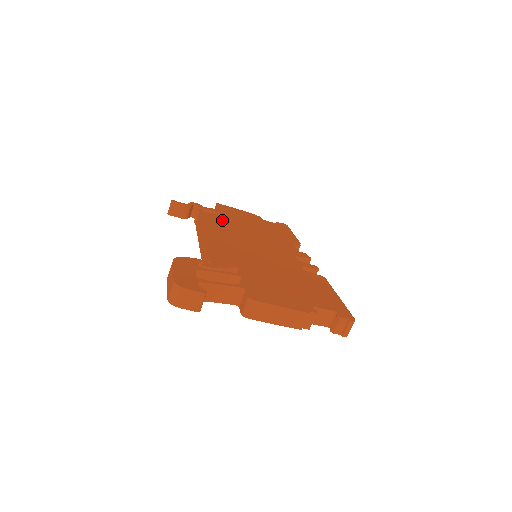
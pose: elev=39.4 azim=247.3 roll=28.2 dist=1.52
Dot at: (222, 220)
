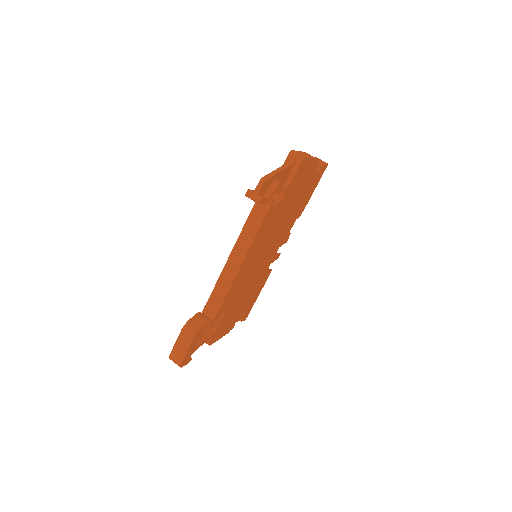
Dot at: (275, 216)
